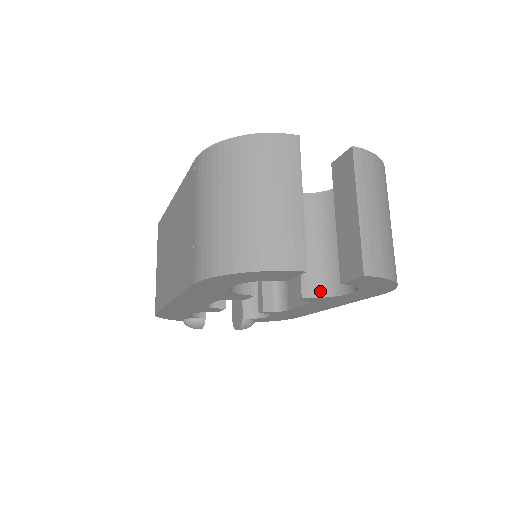
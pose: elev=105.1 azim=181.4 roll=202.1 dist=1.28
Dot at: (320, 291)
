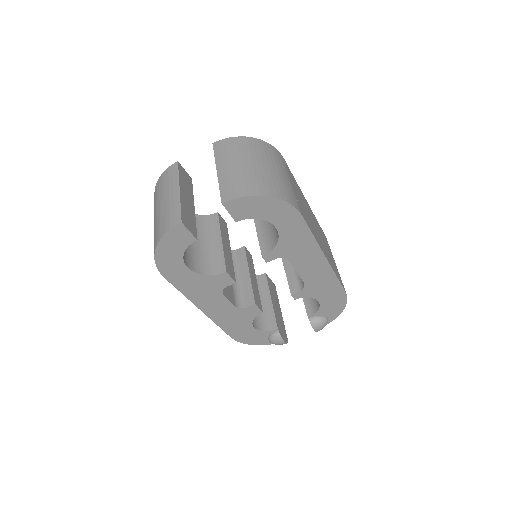
Dot at: (272, 244)
